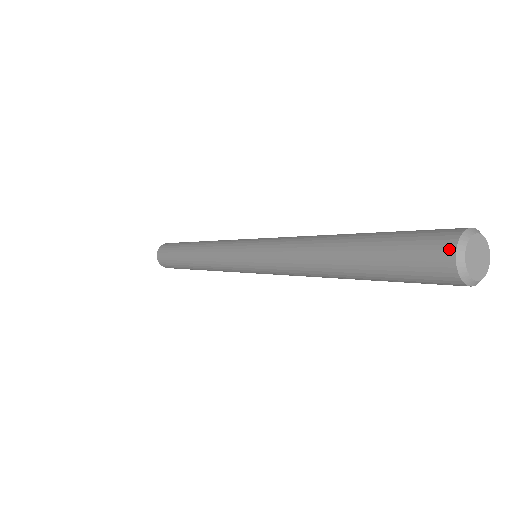
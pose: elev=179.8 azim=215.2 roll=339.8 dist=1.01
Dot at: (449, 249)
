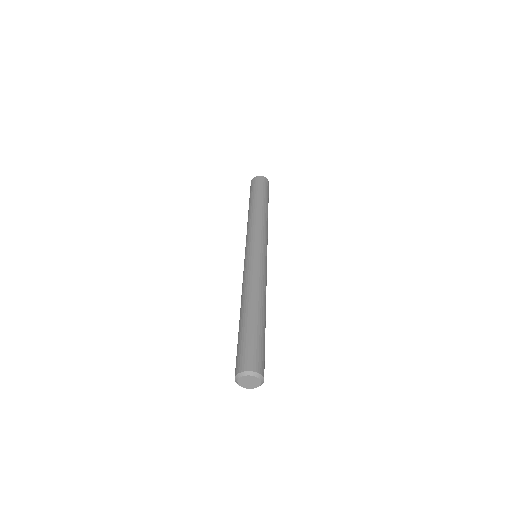
Dot at: (239, 370)
